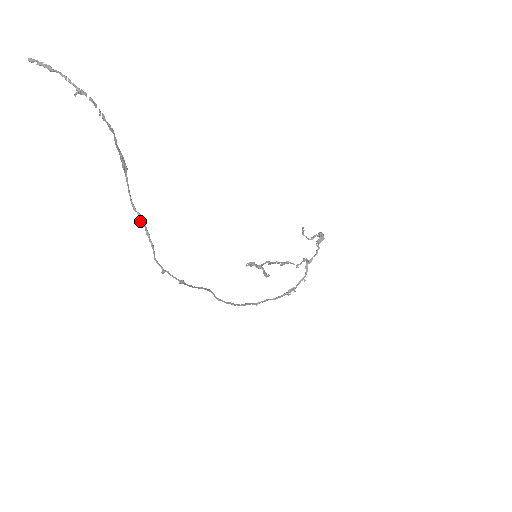
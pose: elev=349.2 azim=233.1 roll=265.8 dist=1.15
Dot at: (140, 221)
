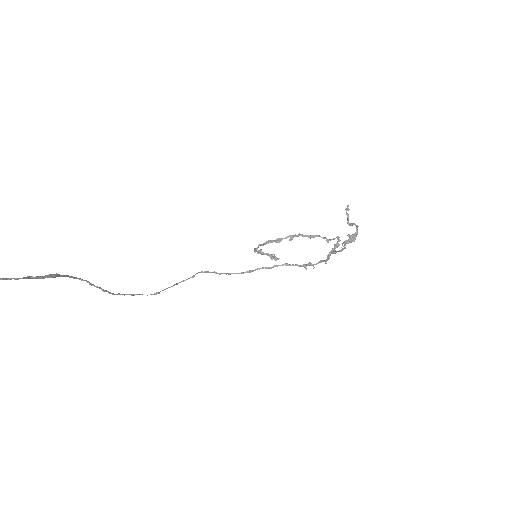
Dot at: (92, 285)
